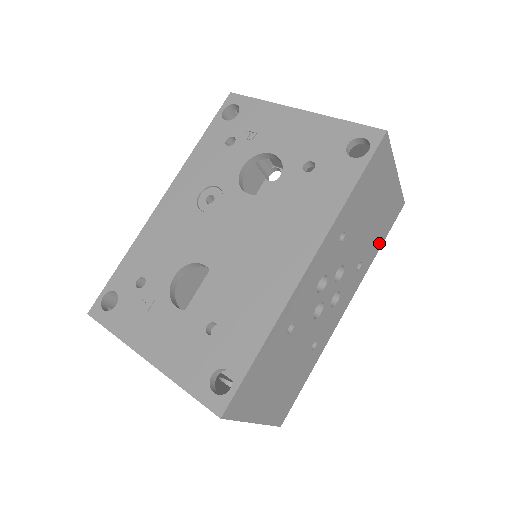
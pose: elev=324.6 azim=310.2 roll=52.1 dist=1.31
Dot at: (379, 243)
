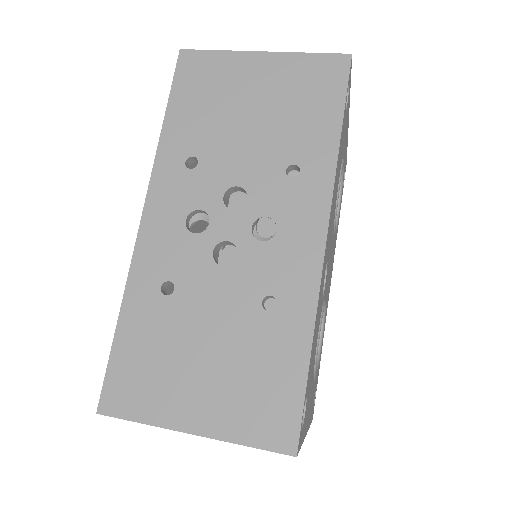
Dot at: (329, 124)
